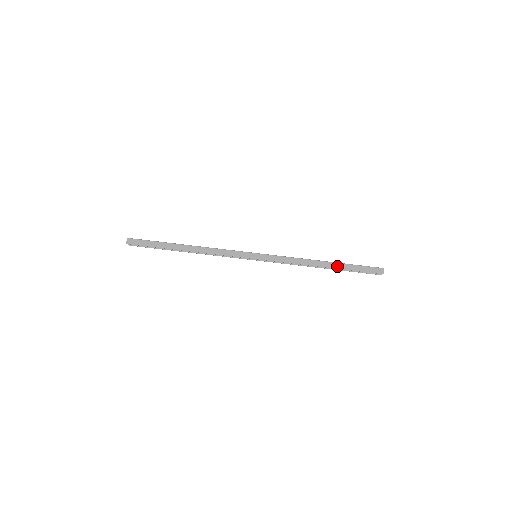
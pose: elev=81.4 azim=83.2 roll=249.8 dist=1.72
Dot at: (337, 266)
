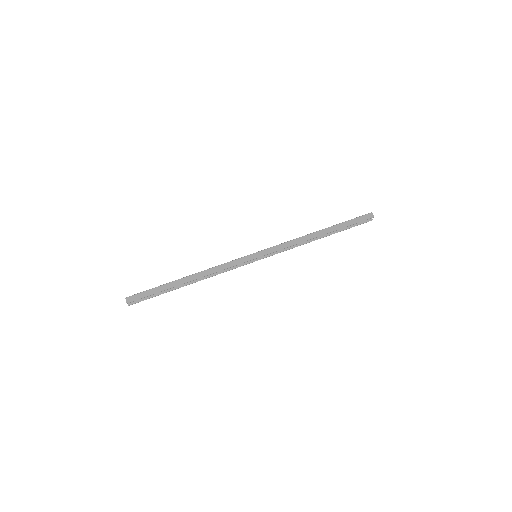
Dot at: (332, 229)
